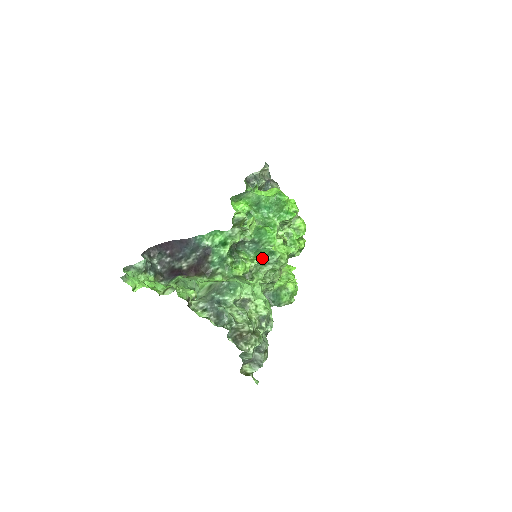
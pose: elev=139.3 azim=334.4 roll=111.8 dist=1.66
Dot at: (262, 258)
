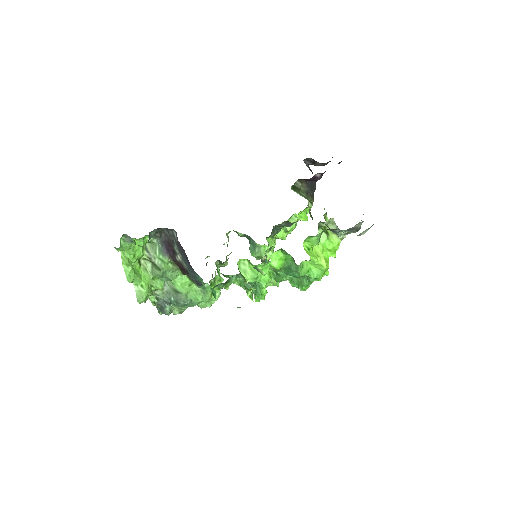
Dot at: (242, 287)
